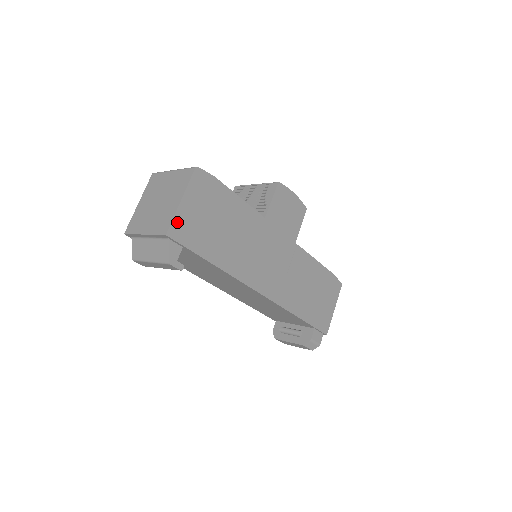
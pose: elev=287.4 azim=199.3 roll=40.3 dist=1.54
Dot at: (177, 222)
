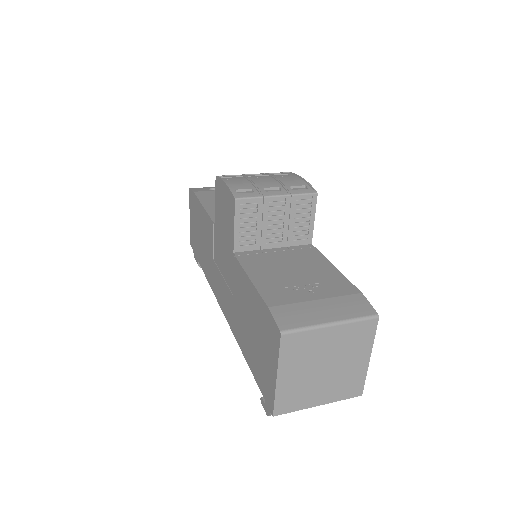
Dot at: occluded
